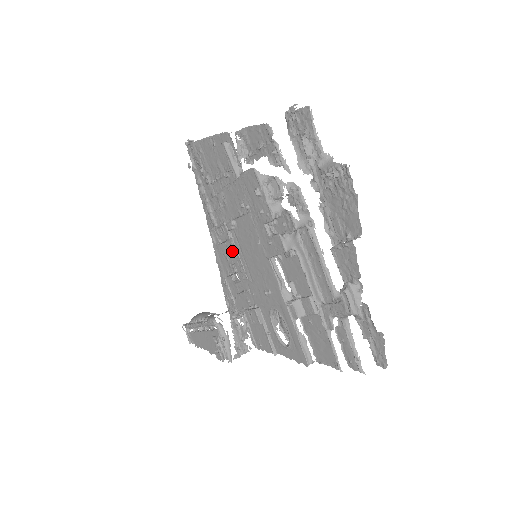
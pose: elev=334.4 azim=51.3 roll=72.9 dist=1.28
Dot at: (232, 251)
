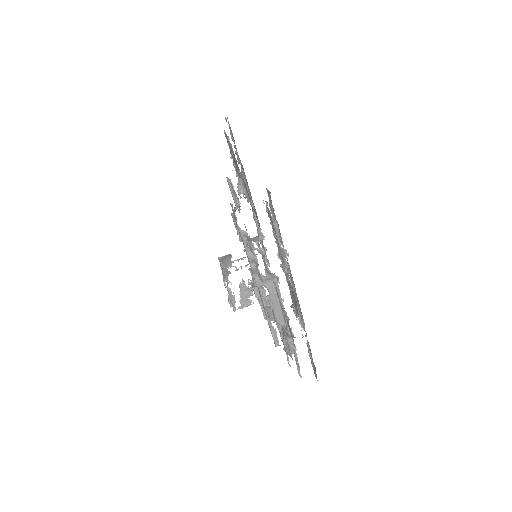
Dot at: occluded
